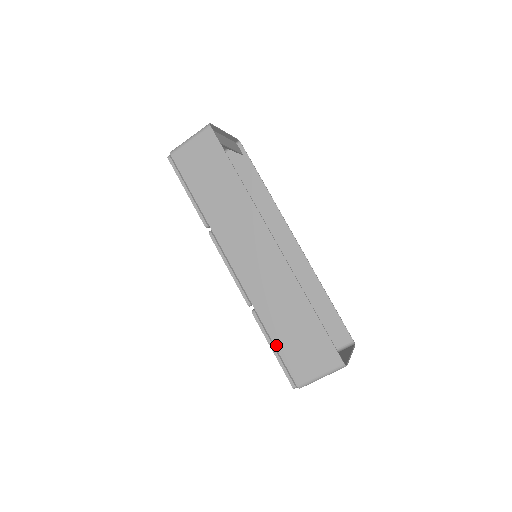
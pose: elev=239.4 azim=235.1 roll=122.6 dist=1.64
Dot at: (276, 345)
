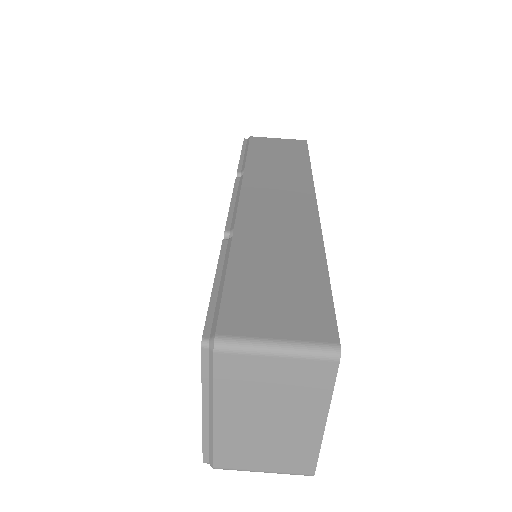
Dot at: (229, 275)
